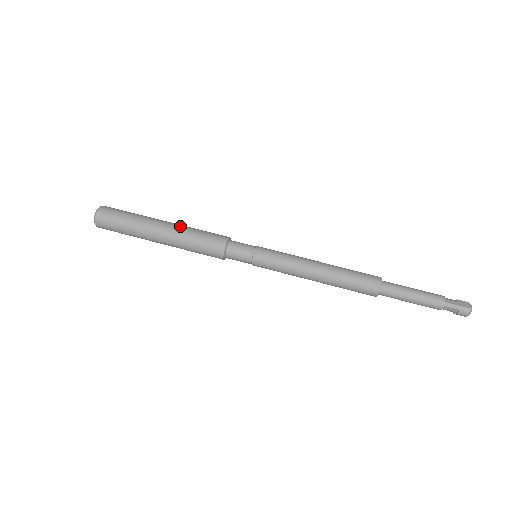
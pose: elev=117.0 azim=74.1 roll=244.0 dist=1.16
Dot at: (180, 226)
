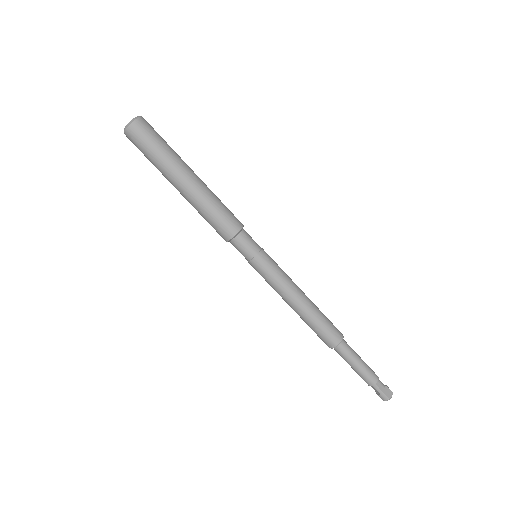
Dot at: (204, 189)
